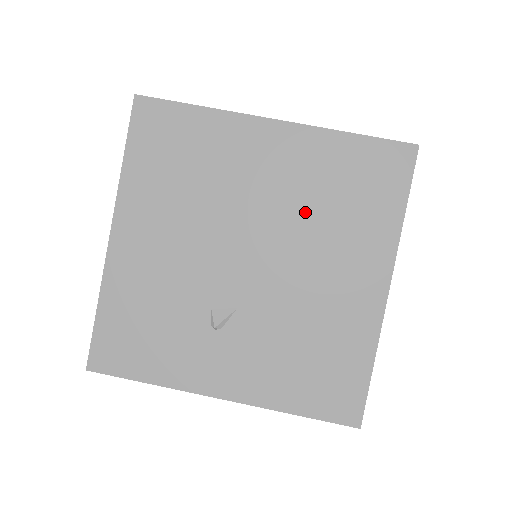
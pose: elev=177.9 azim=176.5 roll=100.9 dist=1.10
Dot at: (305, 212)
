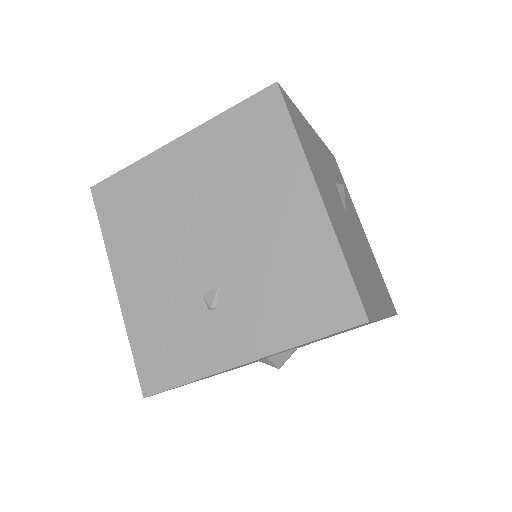
Dot at: (227, 183)
